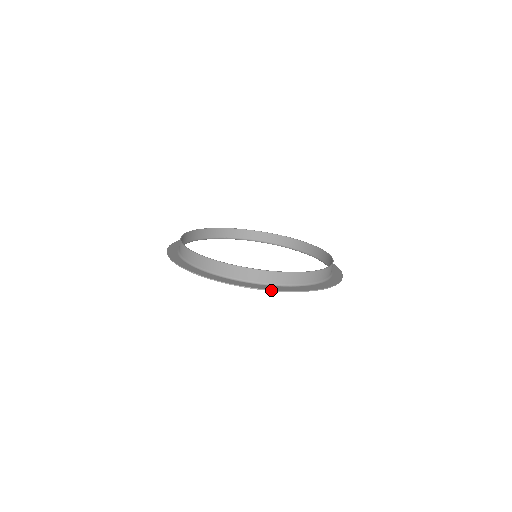
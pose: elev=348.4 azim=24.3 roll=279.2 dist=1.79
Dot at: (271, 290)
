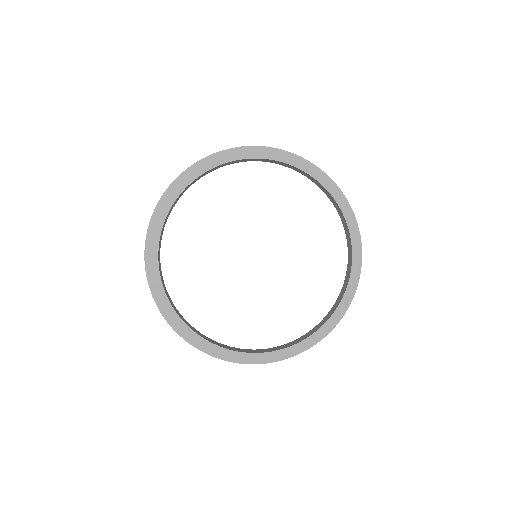
Dot at: (177, 333)
